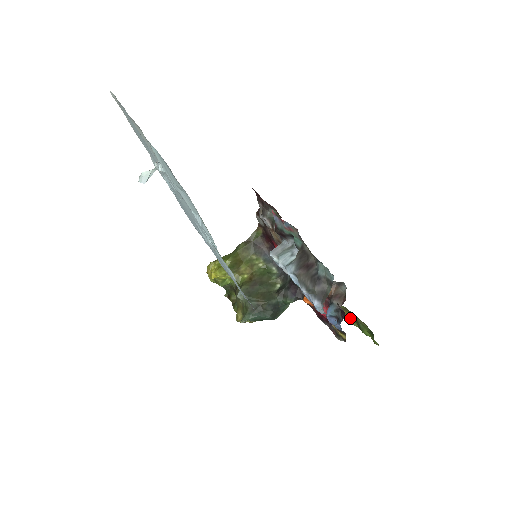
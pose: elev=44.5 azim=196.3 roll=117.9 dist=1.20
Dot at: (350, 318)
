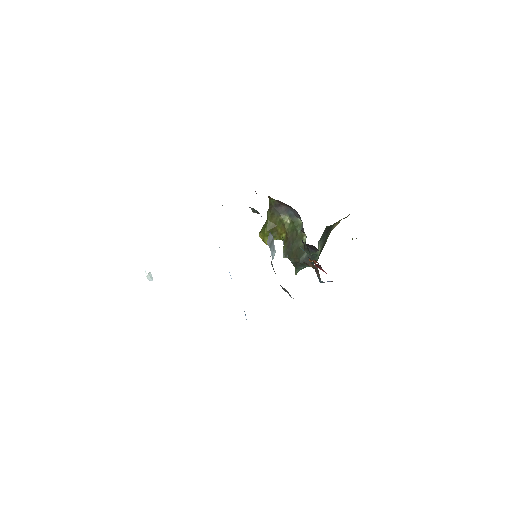
Dot at: occluded
